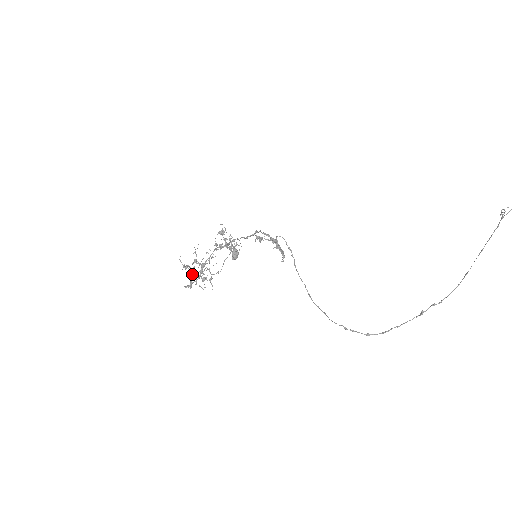
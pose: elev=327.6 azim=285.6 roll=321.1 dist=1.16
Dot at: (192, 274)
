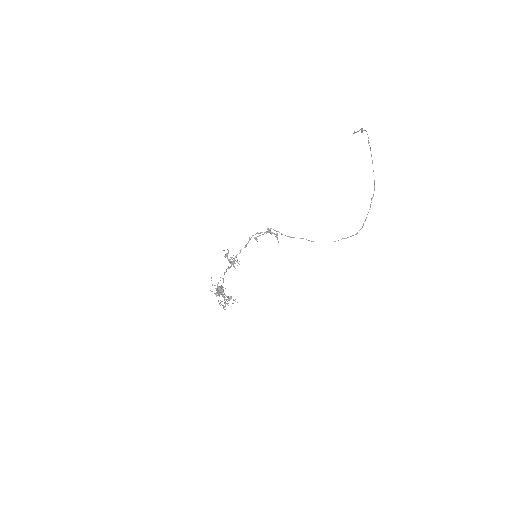
Dot at: (220, 300)
